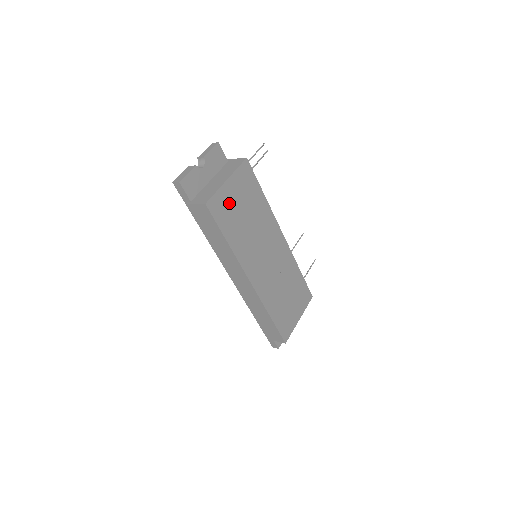
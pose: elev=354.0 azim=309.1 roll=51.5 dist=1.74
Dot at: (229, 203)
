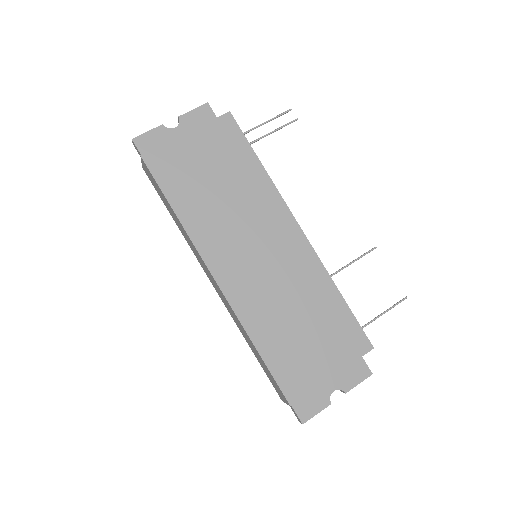
Dot at: (186, 162)
